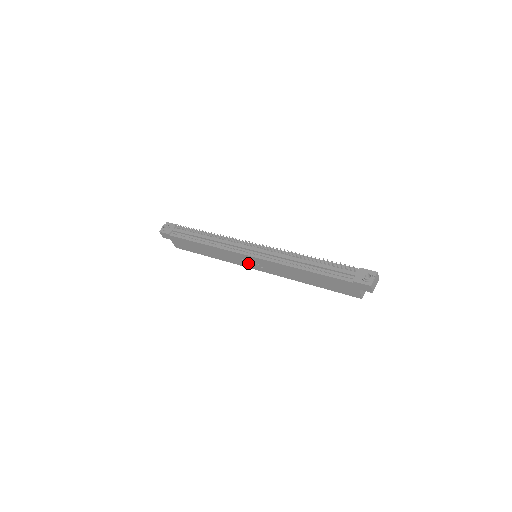
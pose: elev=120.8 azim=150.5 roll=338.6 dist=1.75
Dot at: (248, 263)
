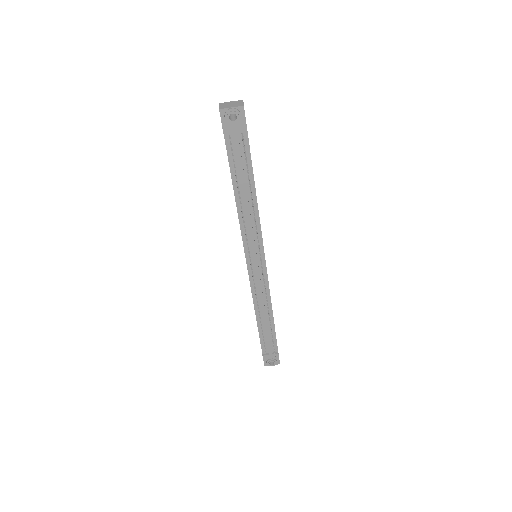
Dot at: occluded
